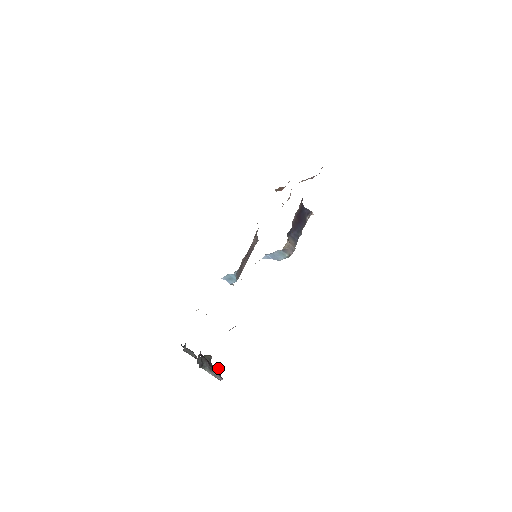
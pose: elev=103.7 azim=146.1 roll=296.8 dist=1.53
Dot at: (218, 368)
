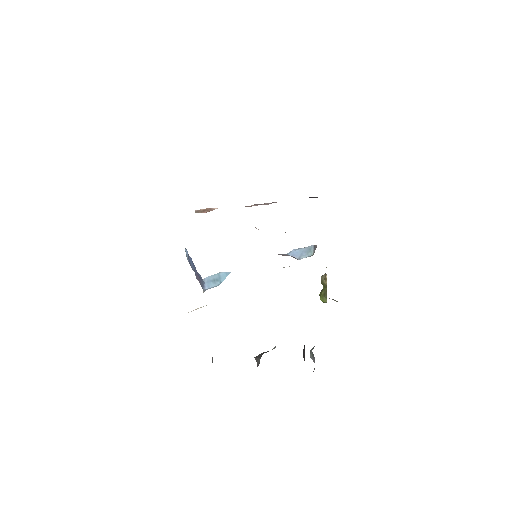
Dot at: occluded
